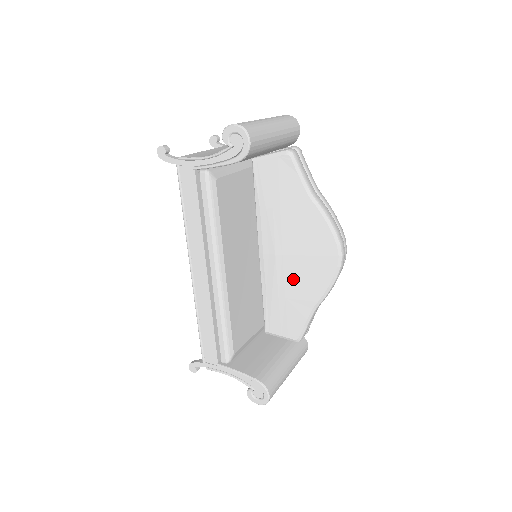
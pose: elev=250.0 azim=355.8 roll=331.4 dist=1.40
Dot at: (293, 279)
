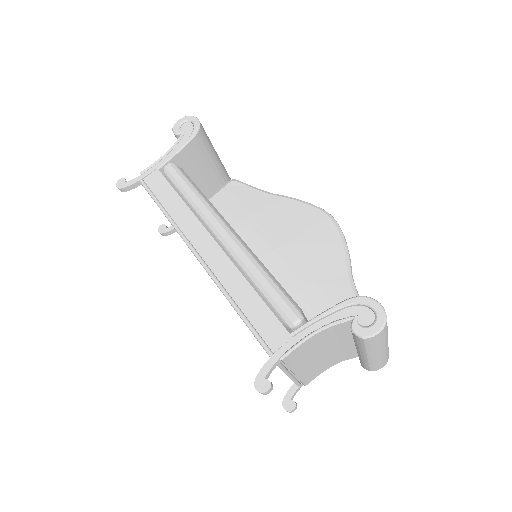
Dot at: (307, 260)
